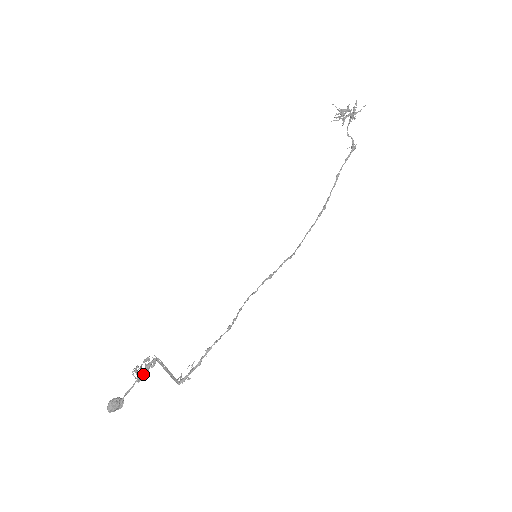
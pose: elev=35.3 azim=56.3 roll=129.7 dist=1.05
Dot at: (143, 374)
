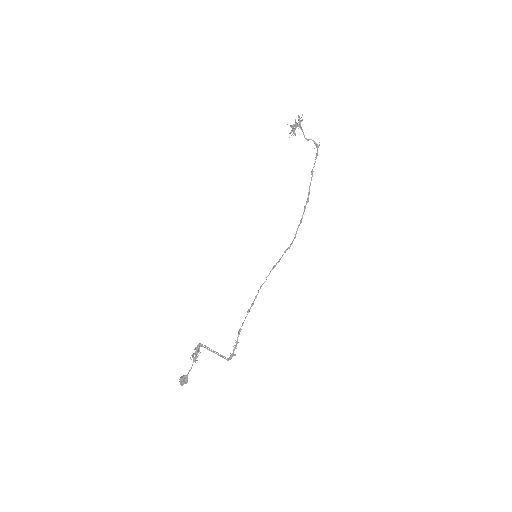
Dot at: (196, 357)
